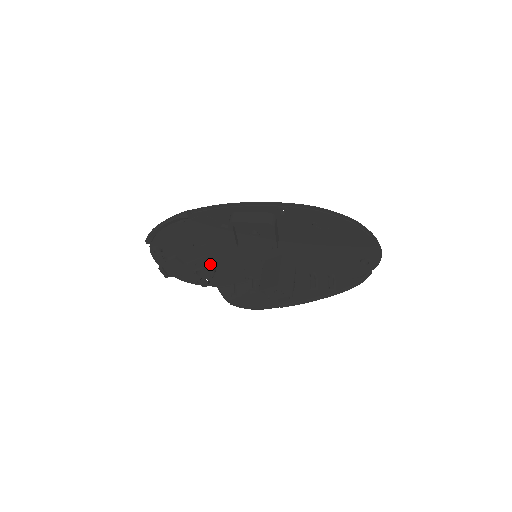
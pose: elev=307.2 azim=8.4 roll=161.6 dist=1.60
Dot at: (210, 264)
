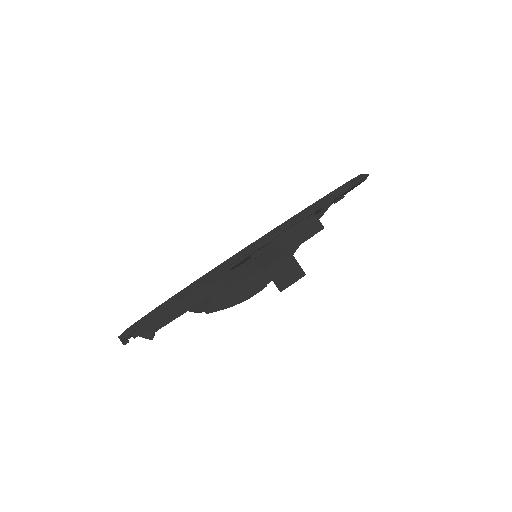
Dot at: occluded
